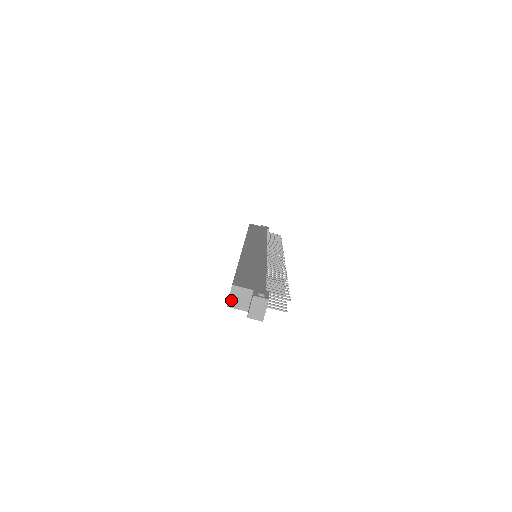
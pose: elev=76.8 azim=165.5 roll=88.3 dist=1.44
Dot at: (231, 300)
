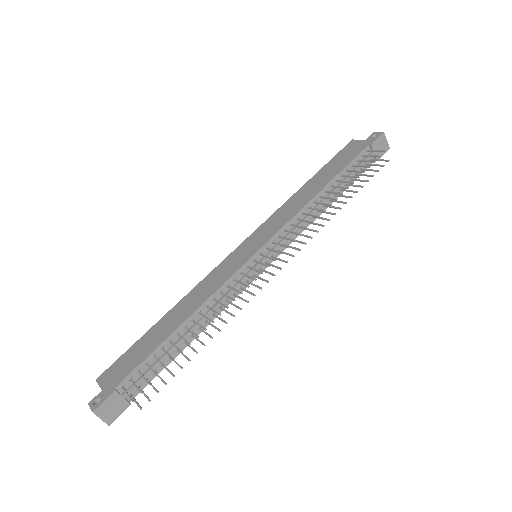
Dot at: occluded
